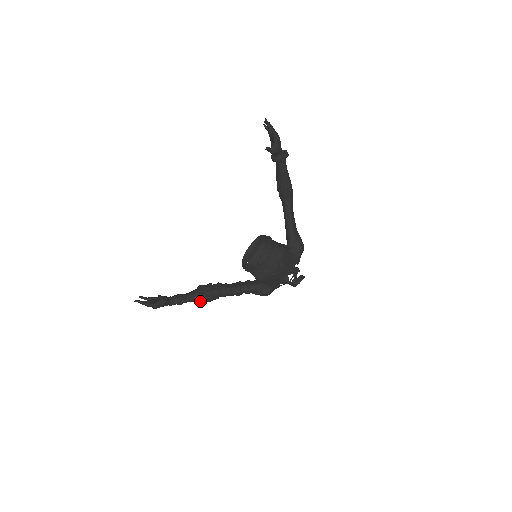
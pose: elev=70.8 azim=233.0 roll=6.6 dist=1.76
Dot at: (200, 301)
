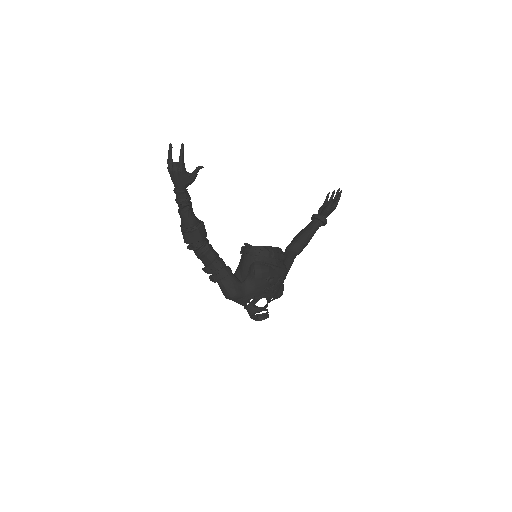
Dot at: (186, 230)
